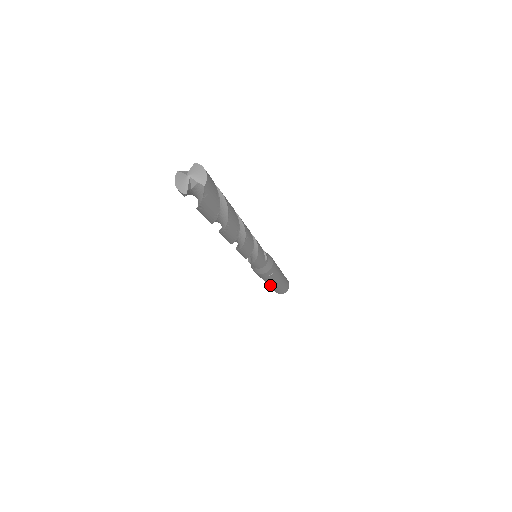
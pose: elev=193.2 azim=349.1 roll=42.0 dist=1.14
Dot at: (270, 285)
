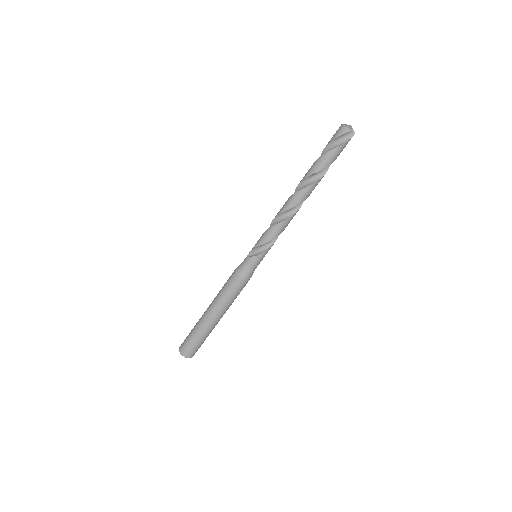
Dot at: (212, 321)
